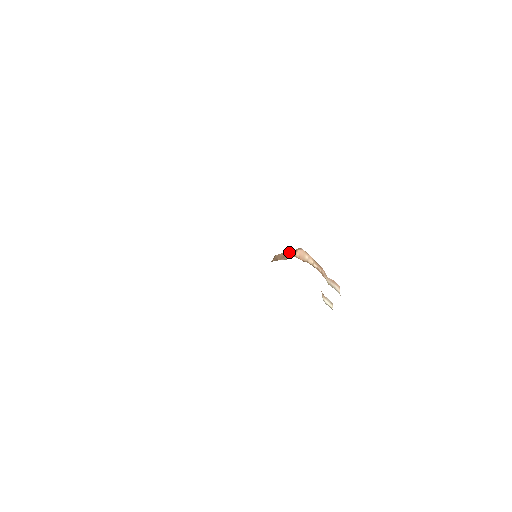
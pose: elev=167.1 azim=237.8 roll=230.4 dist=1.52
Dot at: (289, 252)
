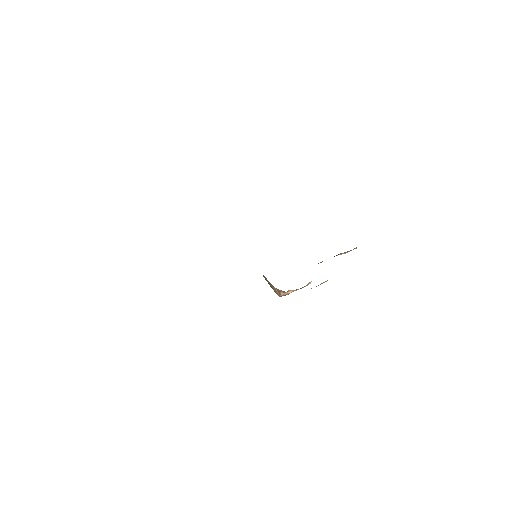
Dot at: occluded
